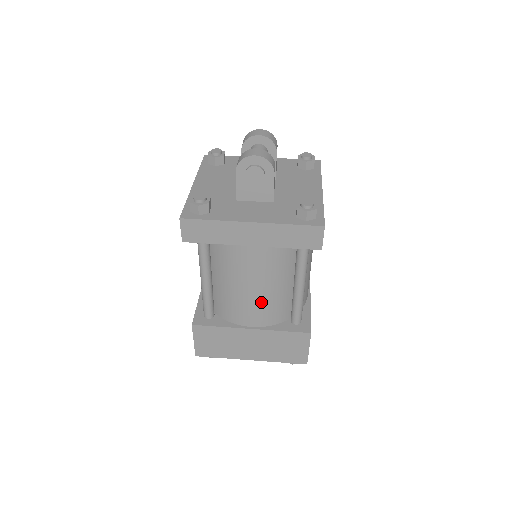
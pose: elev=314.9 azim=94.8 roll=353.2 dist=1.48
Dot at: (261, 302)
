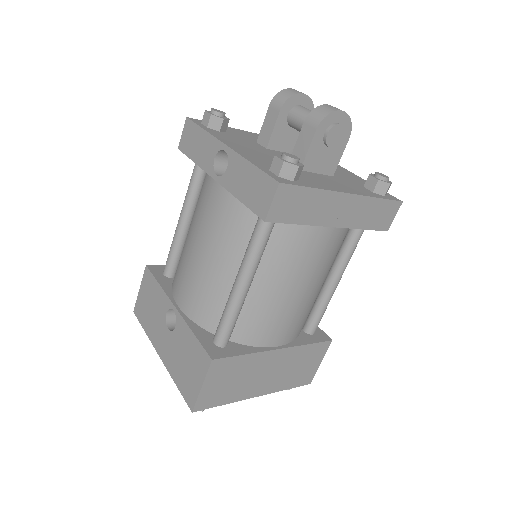
Dot at: (302, 308)
